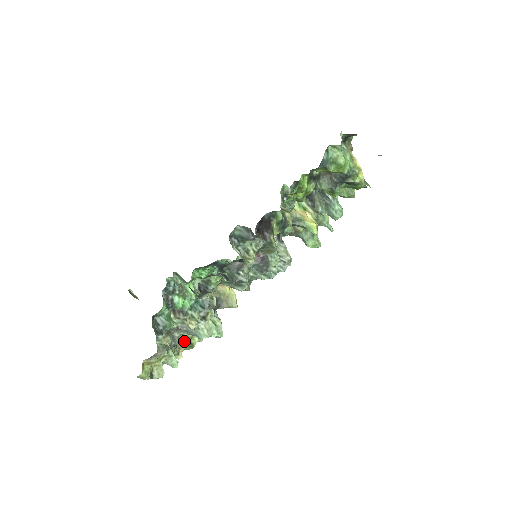
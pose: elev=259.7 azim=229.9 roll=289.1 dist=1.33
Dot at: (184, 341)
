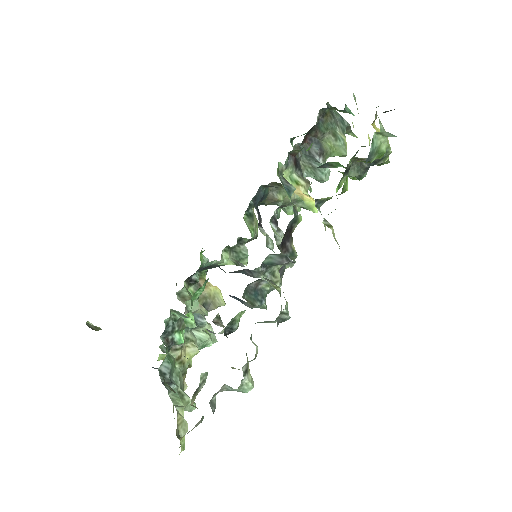
Dot at: (185, 370)
